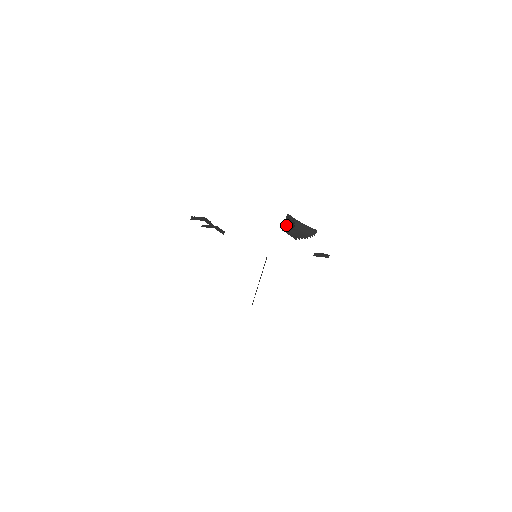
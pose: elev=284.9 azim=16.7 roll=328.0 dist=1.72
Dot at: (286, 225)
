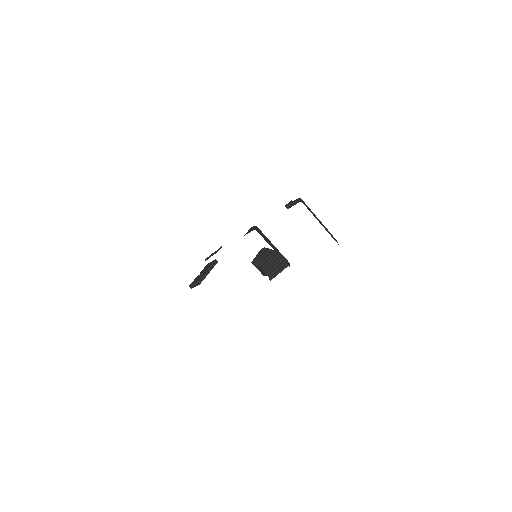
Dot at: (261, 271)
